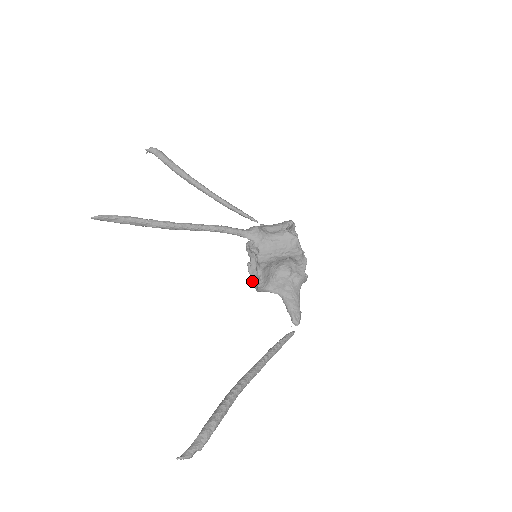
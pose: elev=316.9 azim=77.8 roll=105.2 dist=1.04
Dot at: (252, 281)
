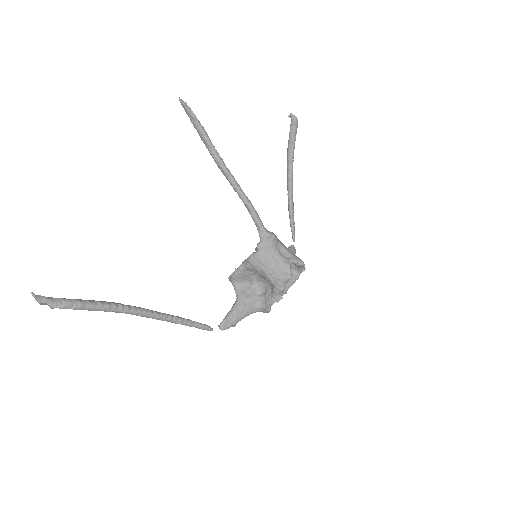
Dot at: occluded
